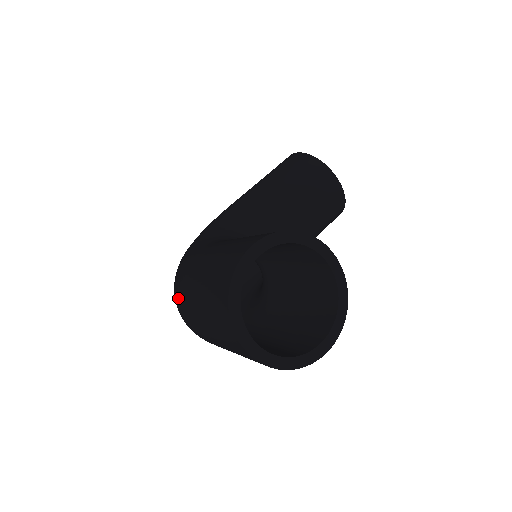
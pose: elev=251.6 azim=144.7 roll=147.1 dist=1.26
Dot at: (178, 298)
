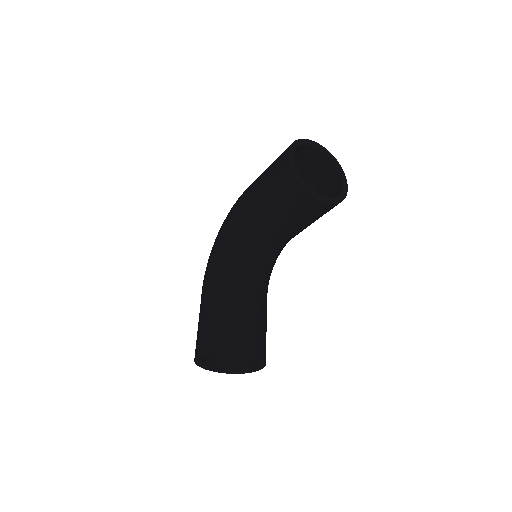
Dot at: occluded
